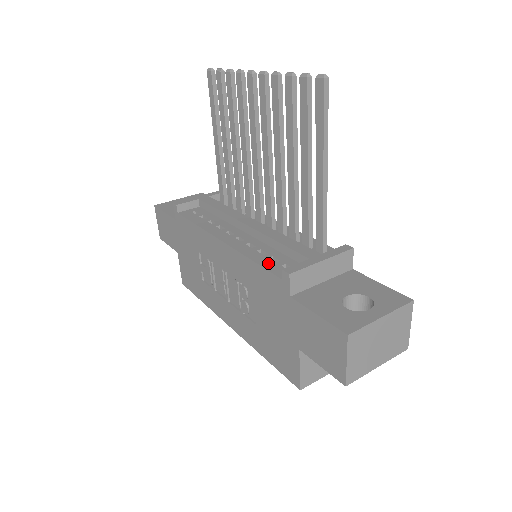
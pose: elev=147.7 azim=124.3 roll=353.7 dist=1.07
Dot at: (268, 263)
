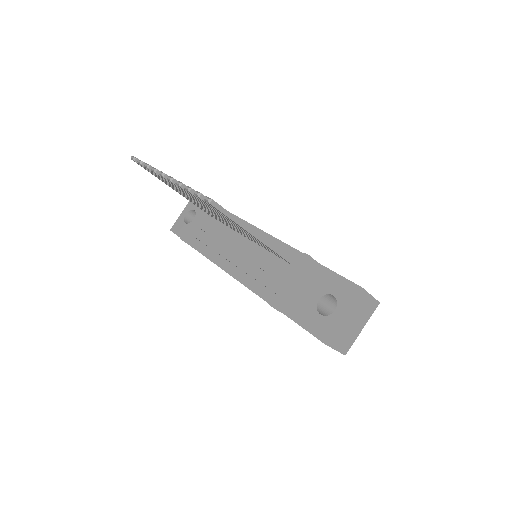
Dot at: (261, 290)
